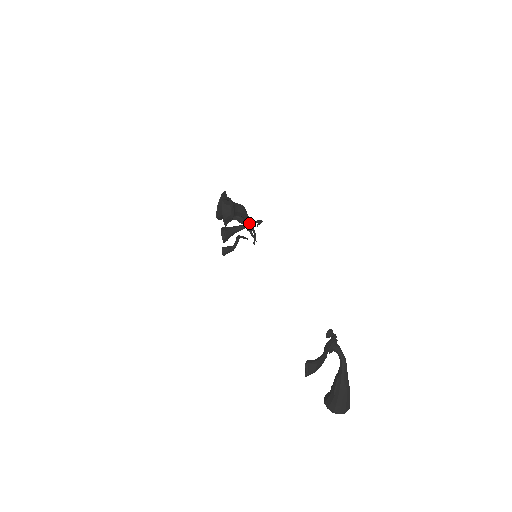
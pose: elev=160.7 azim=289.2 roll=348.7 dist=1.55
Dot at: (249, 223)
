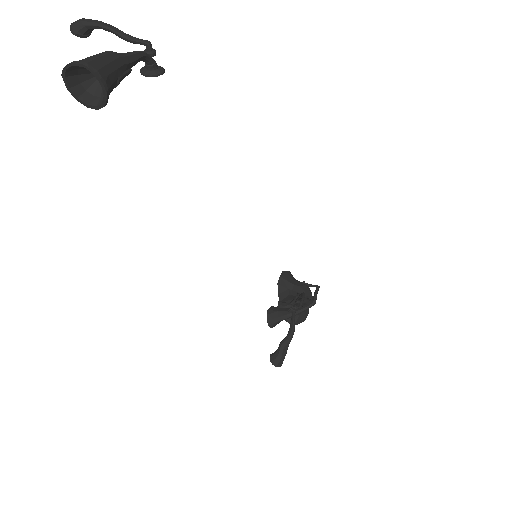
Dot at: (306, 298)
